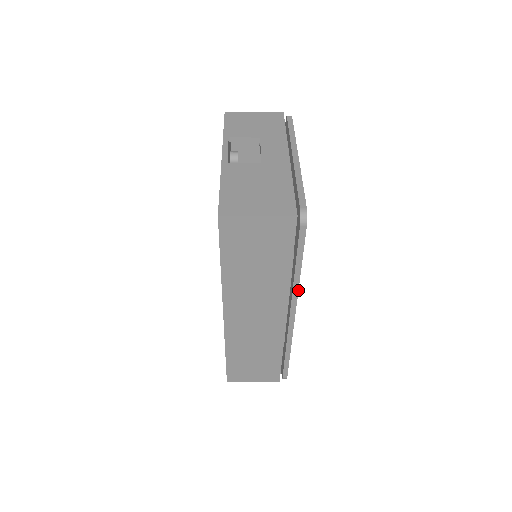
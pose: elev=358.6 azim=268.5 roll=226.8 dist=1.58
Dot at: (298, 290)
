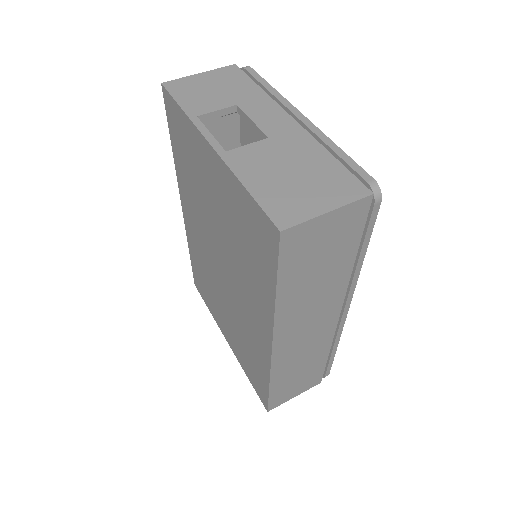
Dot at: occluded
